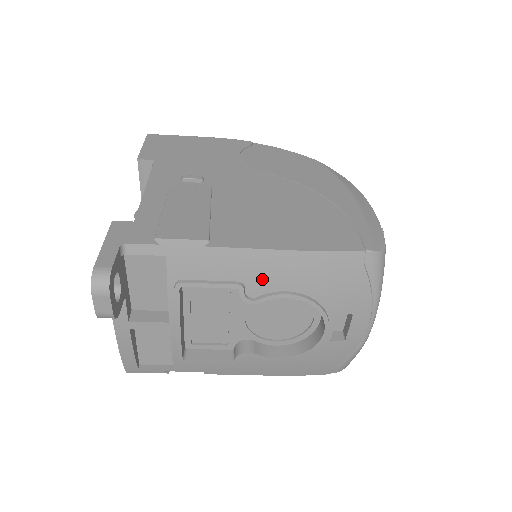
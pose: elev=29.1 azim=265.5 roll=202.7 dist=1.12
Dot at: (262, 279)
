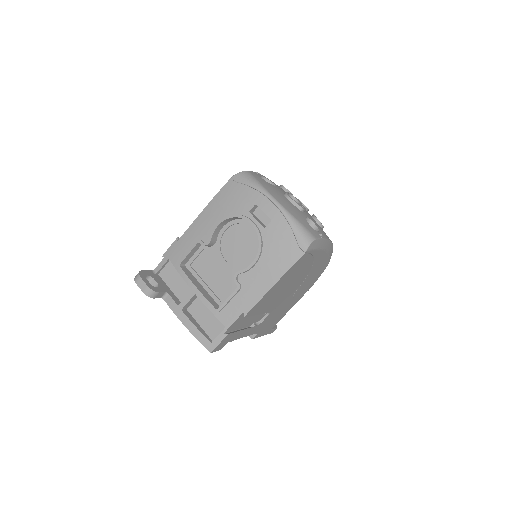
Dot at: (205, 230)
